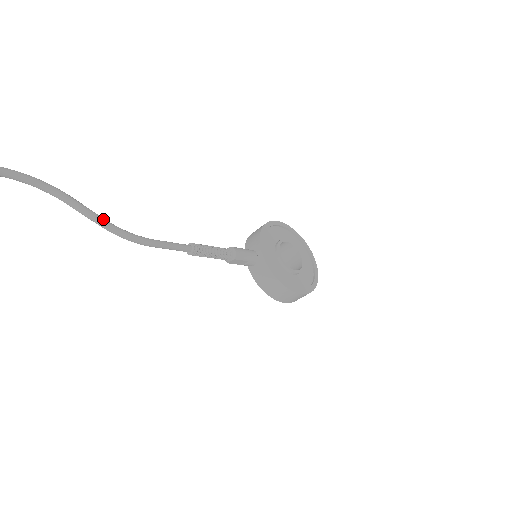
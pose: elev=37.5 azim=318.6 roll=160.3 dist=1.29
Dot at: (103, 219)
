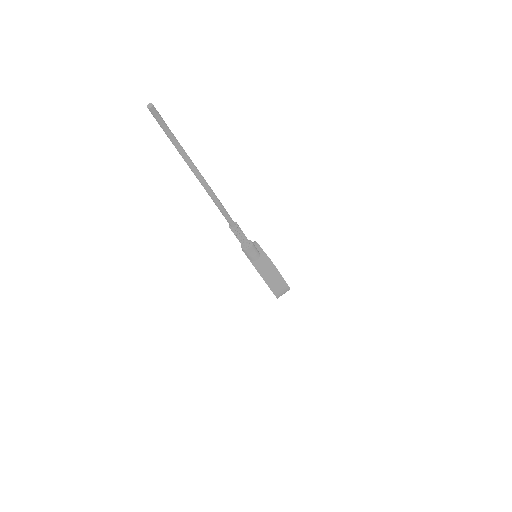
Dot at: occluded
